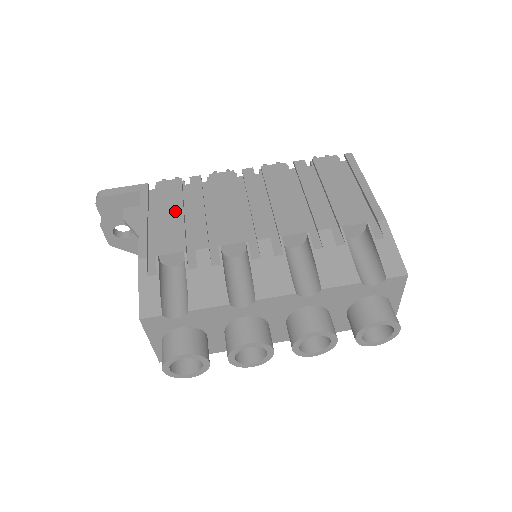
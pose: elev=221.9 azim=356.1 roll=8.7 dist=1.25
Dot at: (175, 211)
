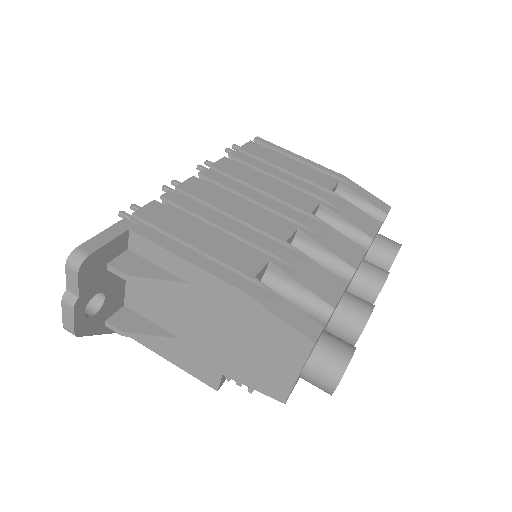
Dot at: (202, 232)
